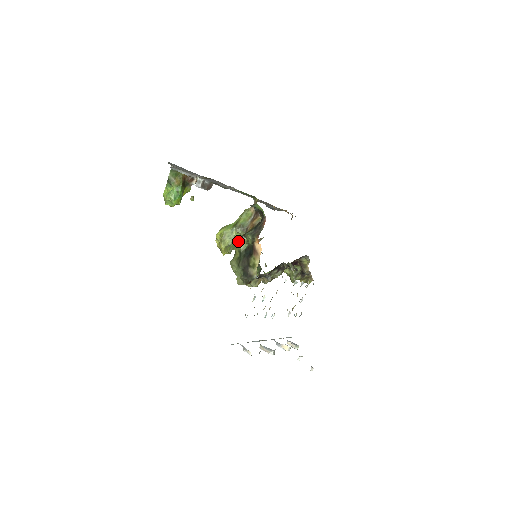
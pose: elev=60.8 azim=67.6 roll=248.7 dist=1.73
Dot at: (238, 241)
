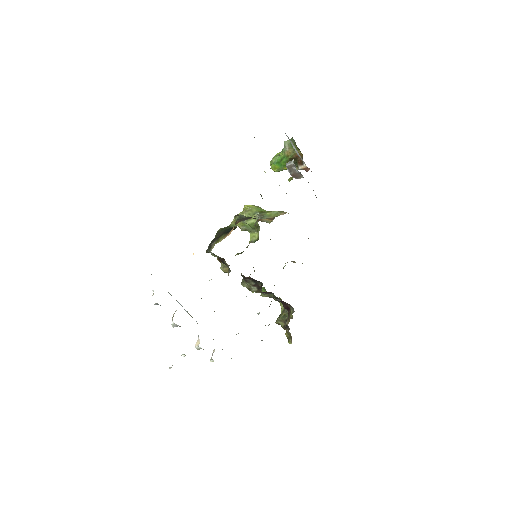
Dot at: (236, 216)
